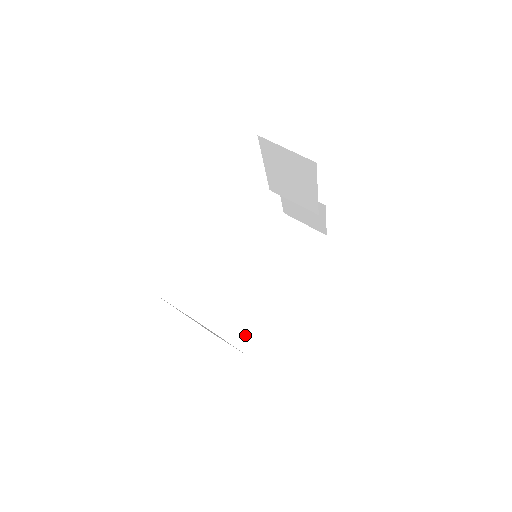
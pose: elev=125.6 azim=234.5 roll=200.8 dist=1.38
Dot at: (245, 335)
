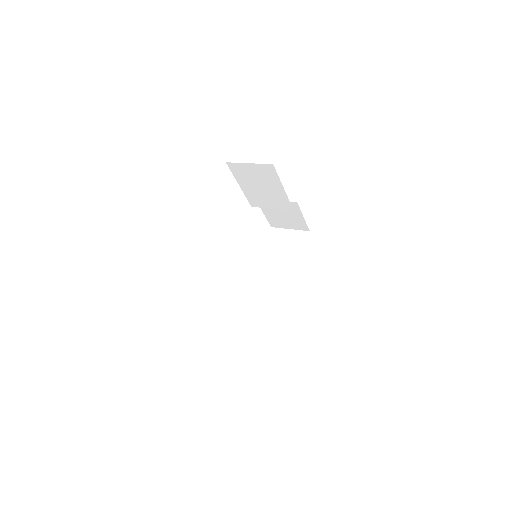
Dot at: (270, 328)
